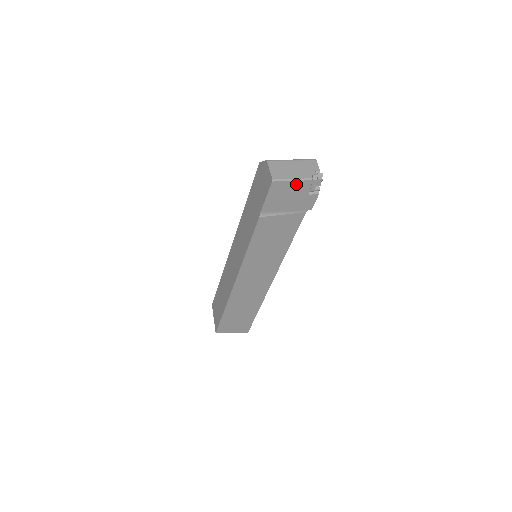
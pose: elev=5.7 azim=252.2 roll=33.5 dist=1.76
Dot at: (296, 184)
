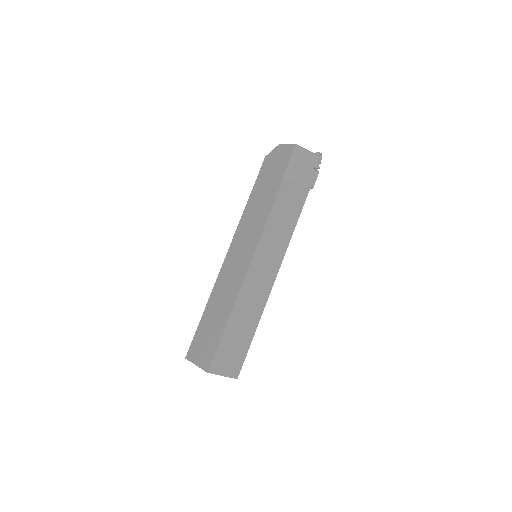
Dot at: (308, 155)
